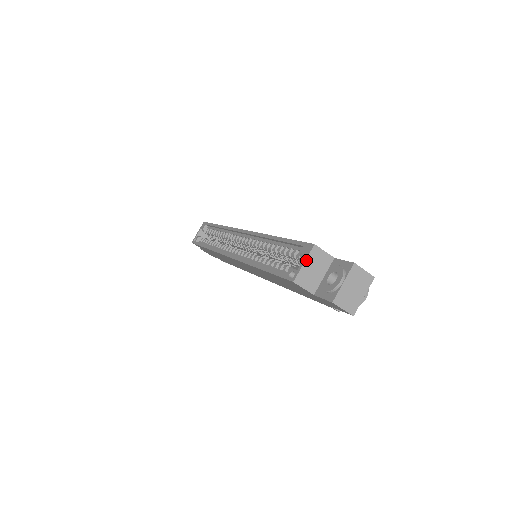
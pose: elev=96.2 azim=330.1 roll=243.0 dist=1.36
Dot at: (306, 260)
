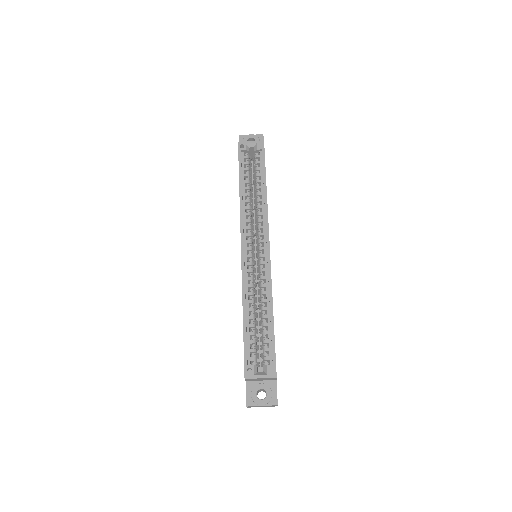
Dot at: (263, 378)
